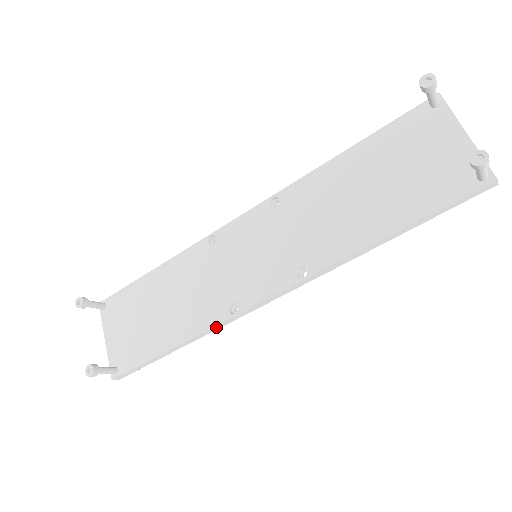
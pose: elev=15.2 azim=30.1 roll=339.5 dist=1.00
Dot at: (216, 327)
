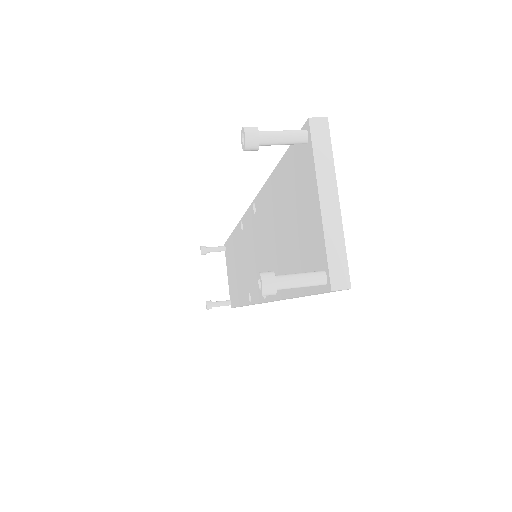
Dot at: occluded
